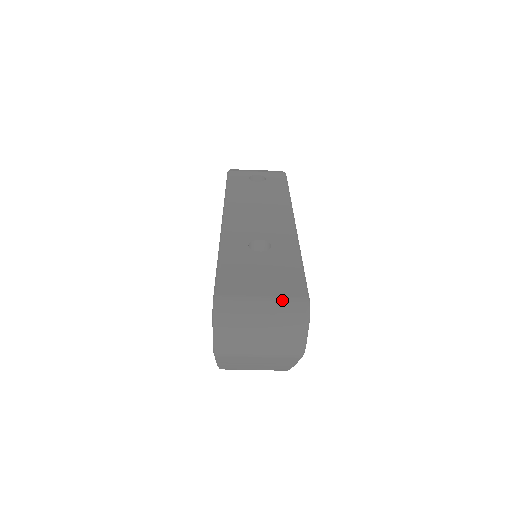
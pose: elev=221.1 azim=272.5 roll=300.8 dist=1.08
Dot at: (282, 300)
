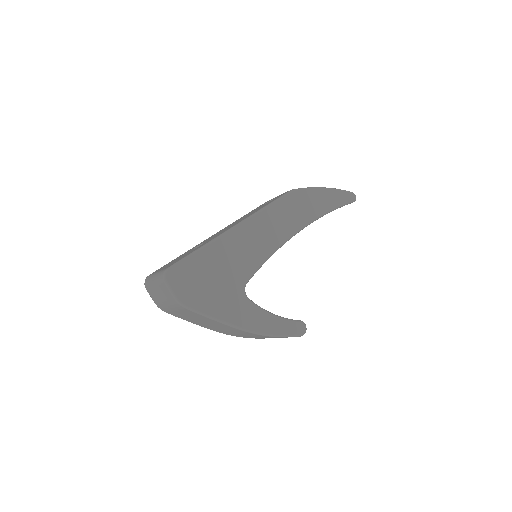
Dot at: (159, 272)
